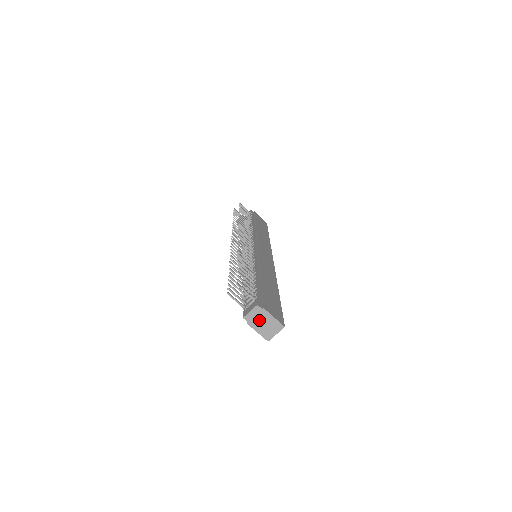
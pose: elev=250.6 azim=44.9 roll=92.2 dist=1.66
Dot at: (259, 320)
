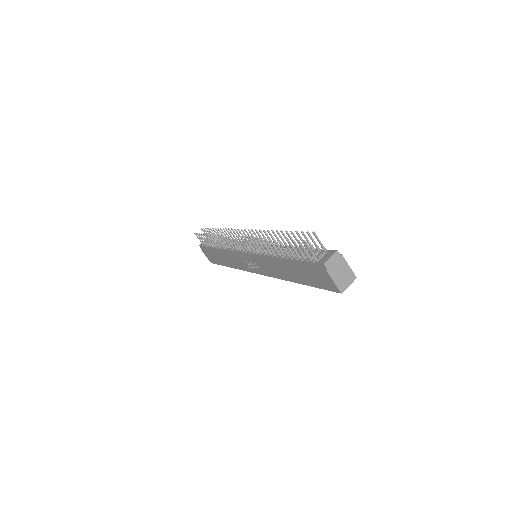
Dot at: (337, 268)
